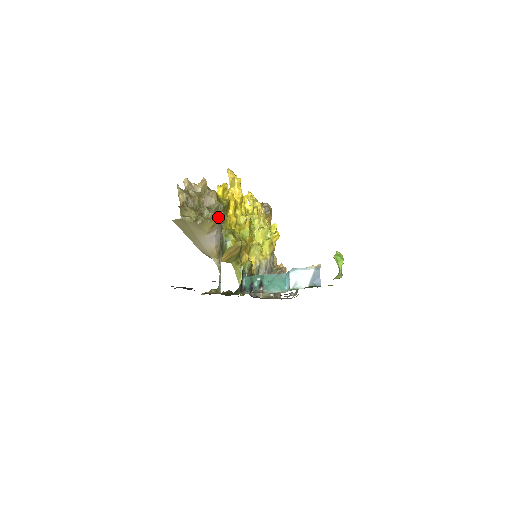
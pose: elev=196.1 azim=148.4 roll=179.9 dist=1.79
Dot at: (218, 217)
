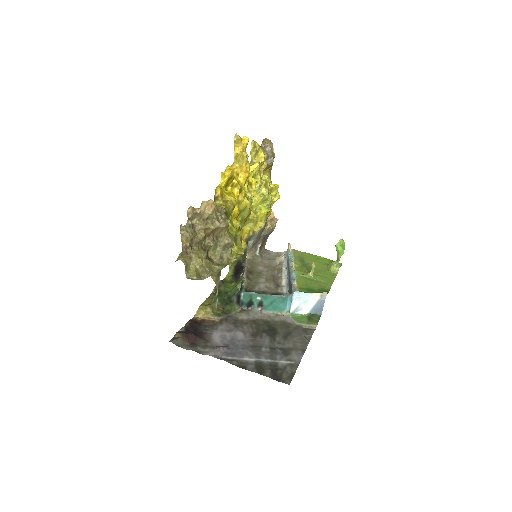
Dot at: (228, 262)
